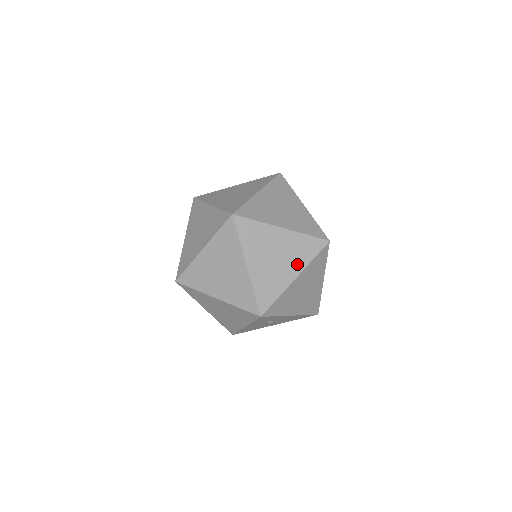
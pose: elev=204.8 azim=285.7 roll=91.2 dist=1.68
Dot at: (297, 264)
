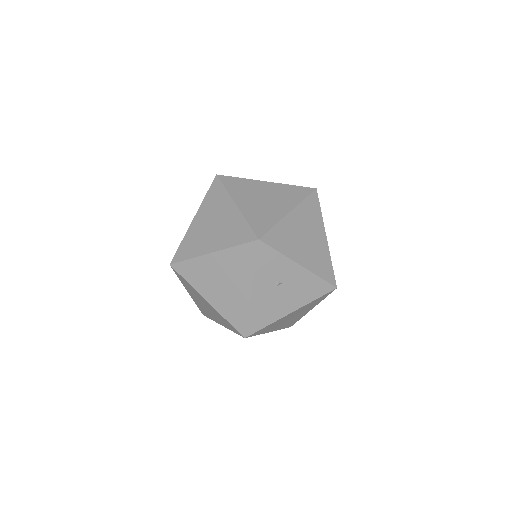
Dot at: (288, 203)
